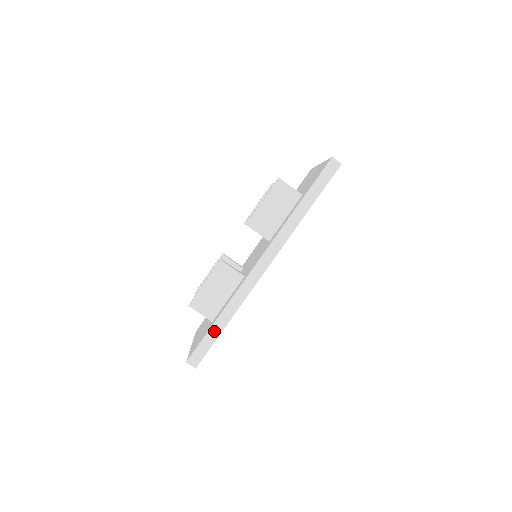
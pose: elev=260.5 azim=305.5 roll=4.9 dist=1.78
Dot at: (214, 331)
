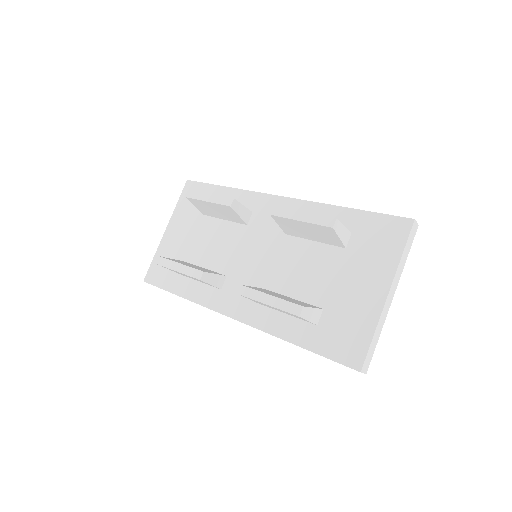
Dot at: occluded
